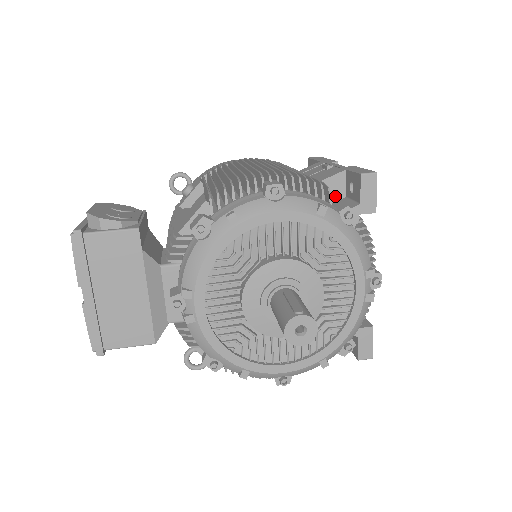
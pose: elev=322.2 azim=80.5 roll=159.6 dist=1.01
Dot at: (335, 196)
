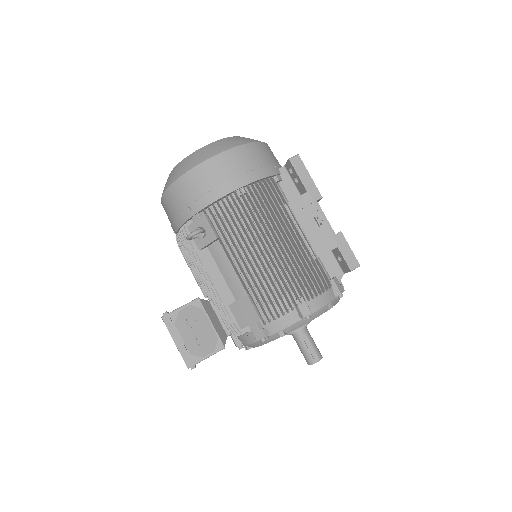
Dot at: (325, 254)
